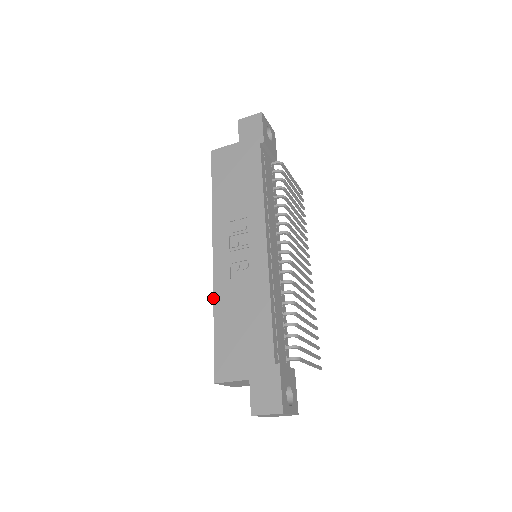
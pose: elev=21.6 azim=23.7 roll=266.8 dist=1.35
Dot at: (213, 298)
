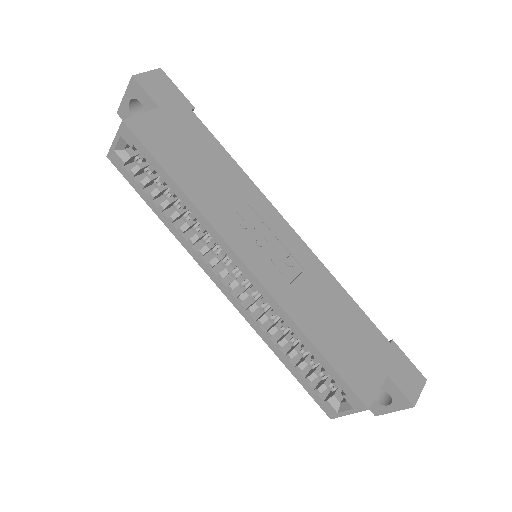
Dot at: (291, 318)
